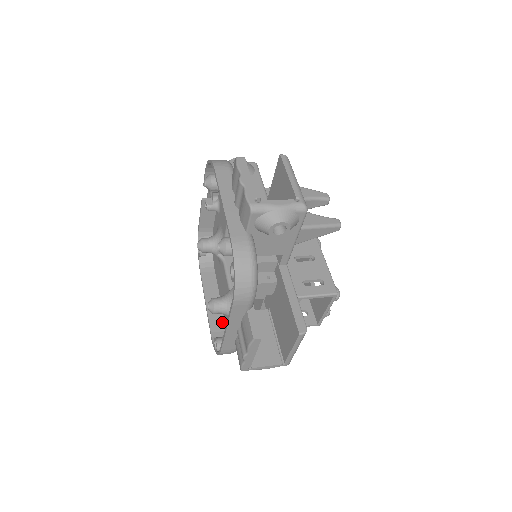
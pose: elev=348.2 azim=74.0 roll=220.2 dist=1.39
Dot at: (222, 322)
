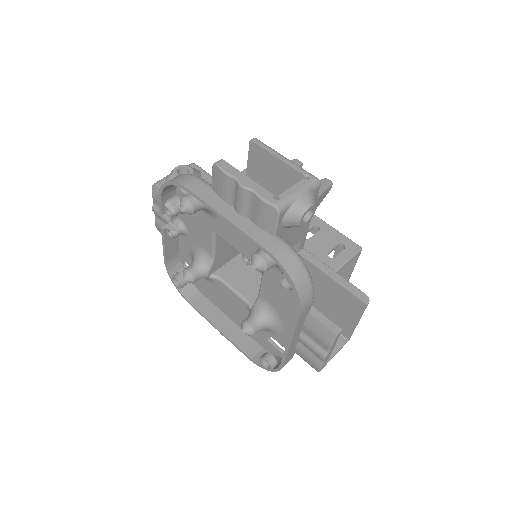
Dot at: (248, 339)
